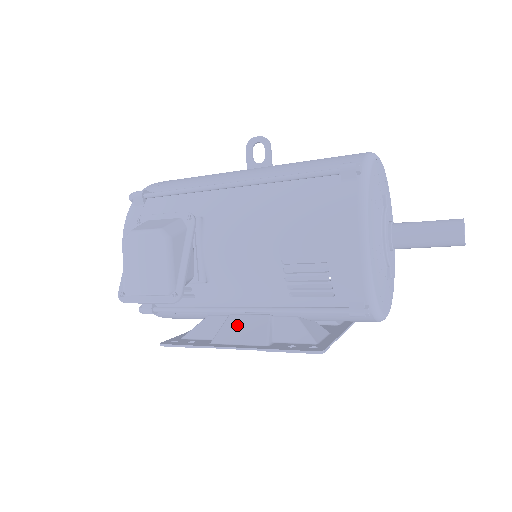
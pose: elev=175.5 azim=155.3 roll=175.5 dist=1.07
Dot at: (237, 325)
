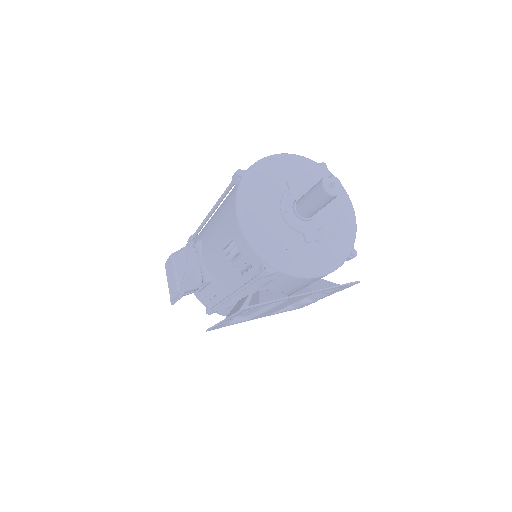
Dot at: (236, 306)
